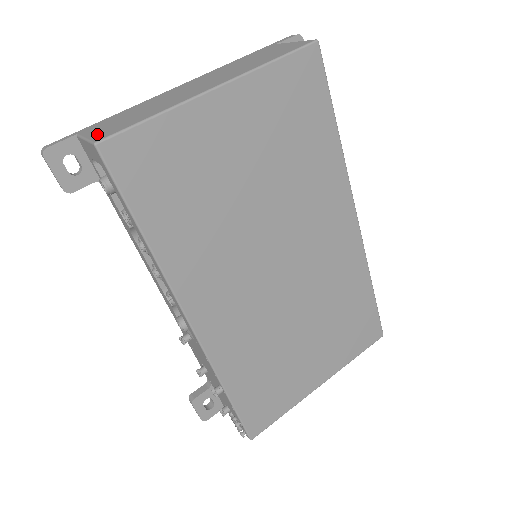
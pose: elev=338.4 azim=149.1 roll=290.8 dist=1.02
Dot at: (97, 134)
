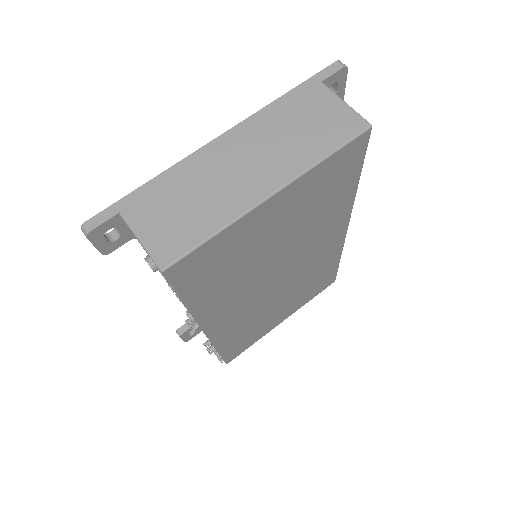
Dot at: (154, 242)
